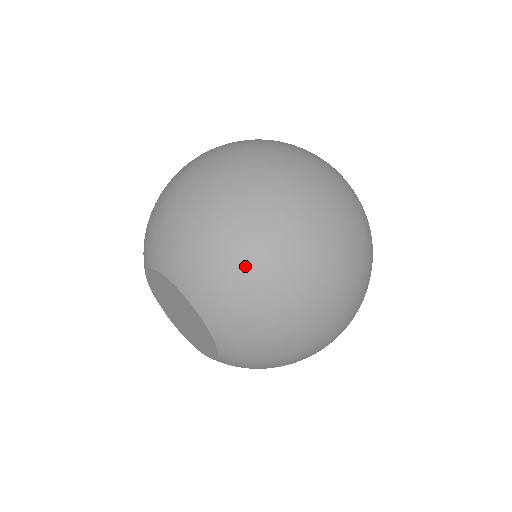
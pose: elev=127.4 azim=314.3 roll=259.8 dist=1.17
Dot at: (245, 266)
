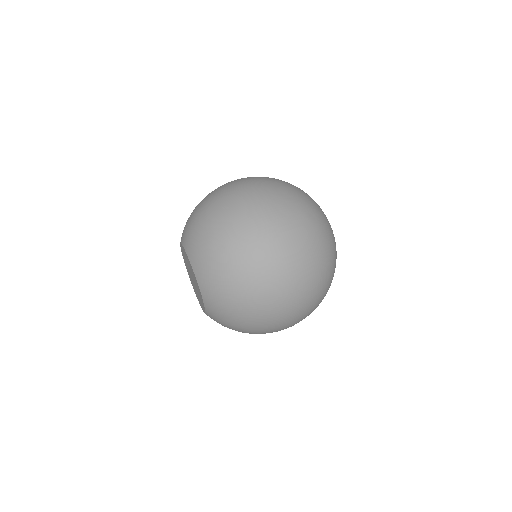
Dot at: (210, 219)
